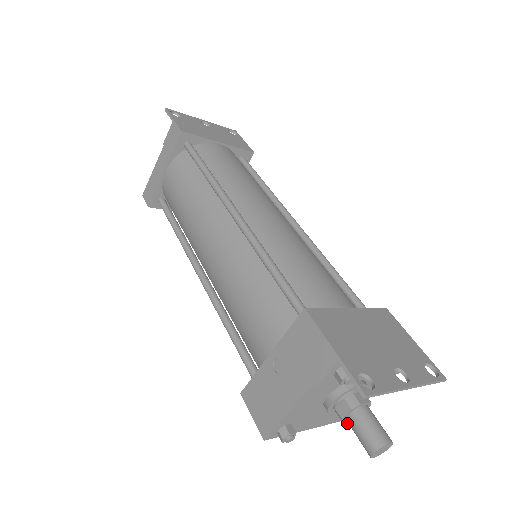
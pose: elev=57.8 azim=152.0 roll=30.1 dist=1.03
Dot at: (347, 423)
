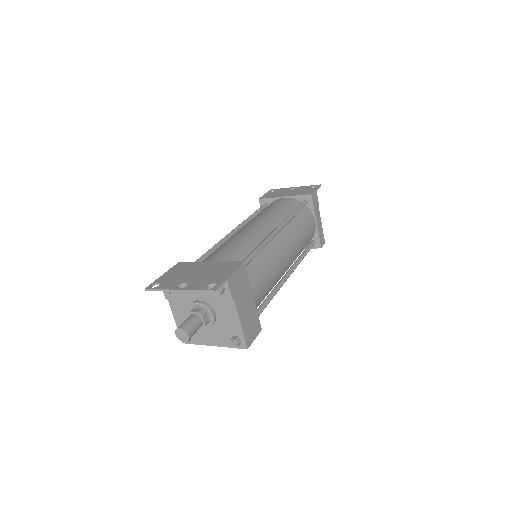
Dot at: (231, 344)
